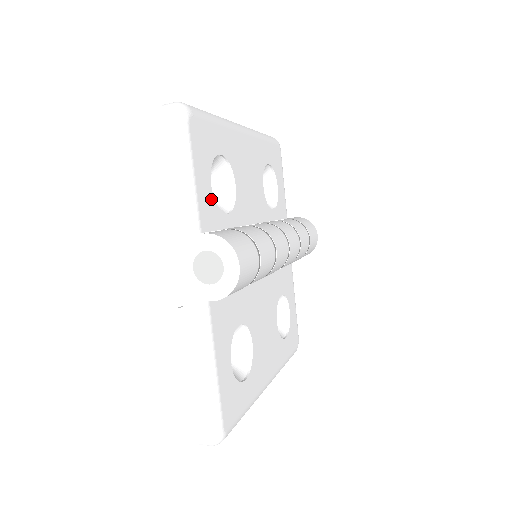
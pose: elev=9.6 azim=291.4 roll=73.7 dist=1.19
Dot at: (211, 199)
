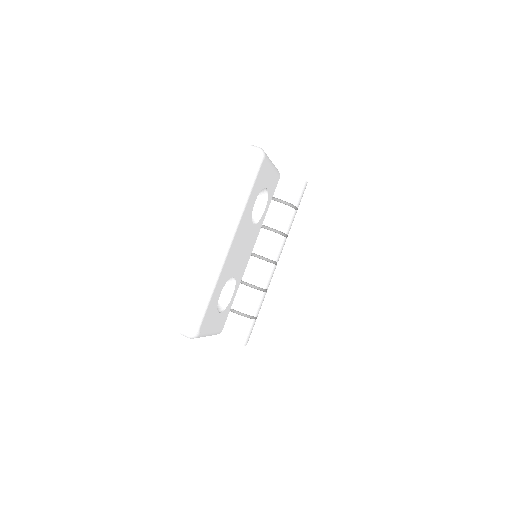
Dot at: (222, 314)
